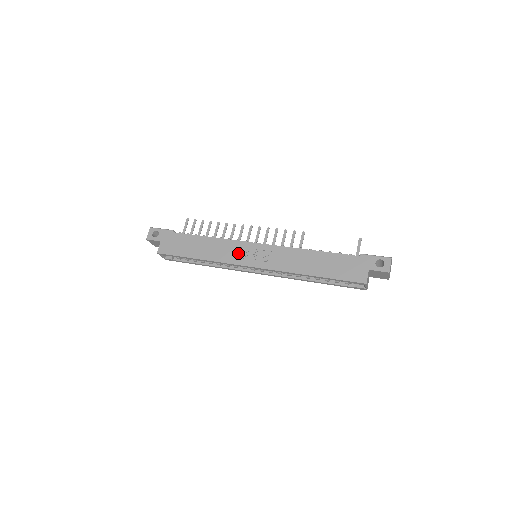
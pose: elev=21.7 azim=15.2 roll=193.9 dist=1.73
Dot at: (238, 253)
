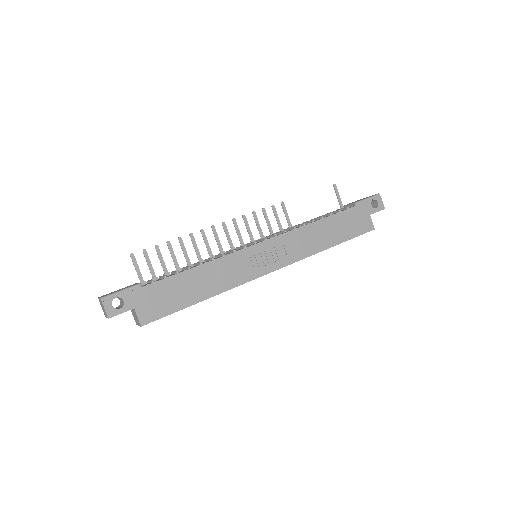
Dot at: (247, 266)
